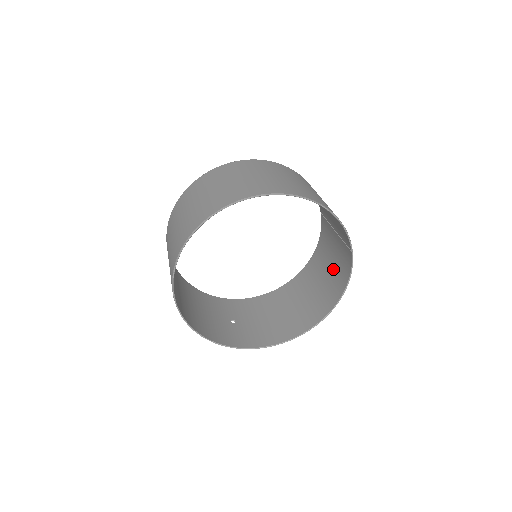
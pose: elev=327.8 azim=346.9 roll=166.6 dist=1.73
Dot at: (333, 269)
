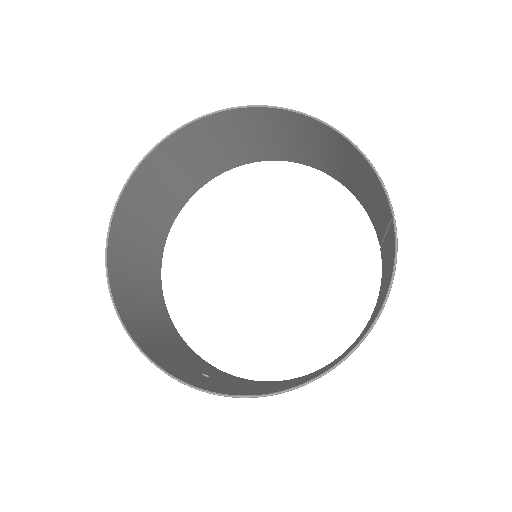
Dot at: (381, 298)
